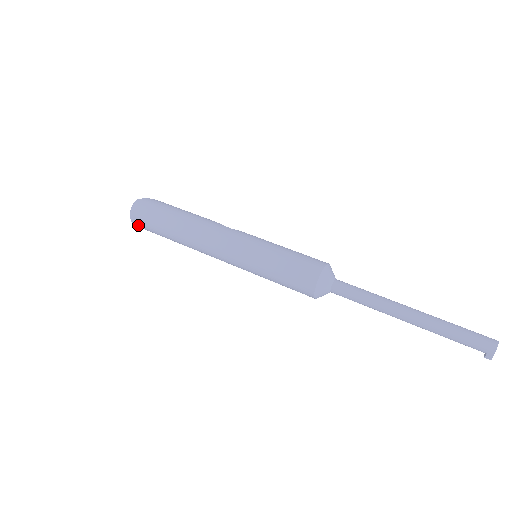
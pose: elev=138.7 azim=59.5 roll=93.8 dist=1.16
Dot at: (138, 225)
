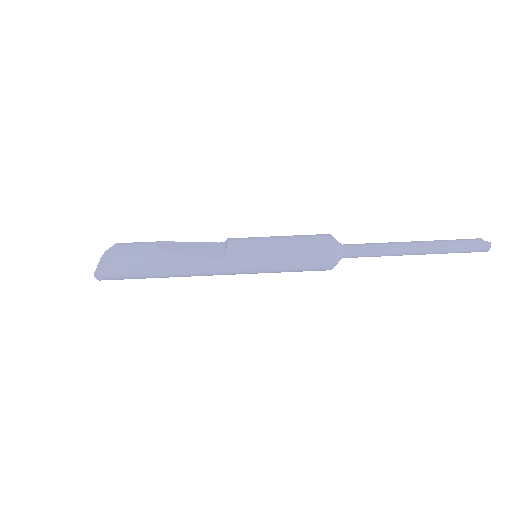
Dot at: occluded
